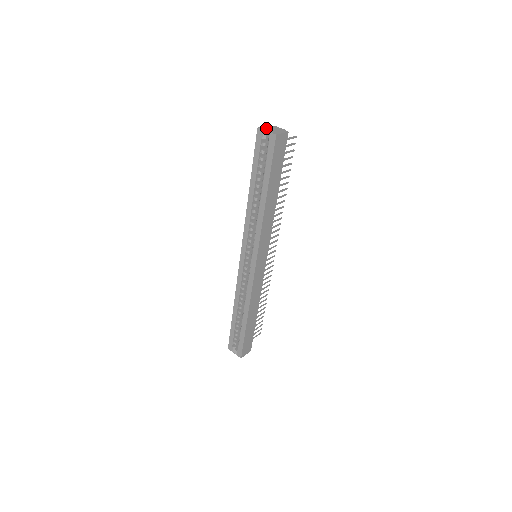
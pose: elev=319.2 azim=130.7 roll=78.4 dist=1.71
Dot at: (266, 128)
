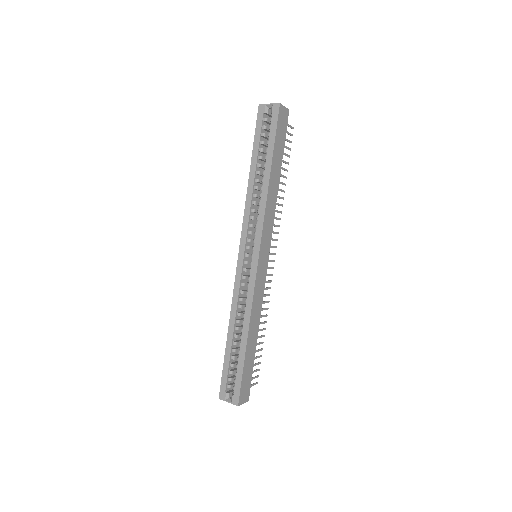
Dot at: occluded
